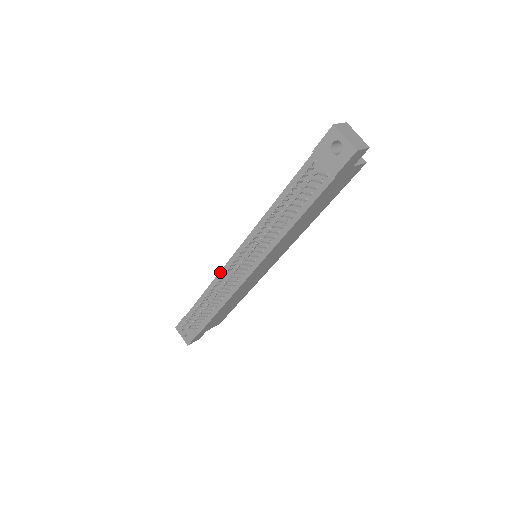
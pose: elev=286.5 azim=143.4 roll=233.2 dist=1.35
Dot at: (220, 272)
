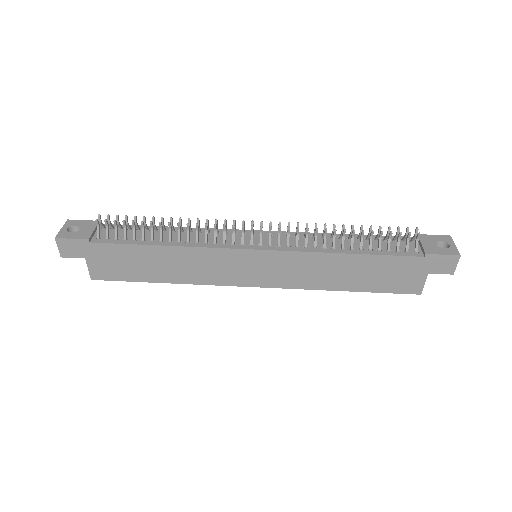
Dot at: (212, 228)
